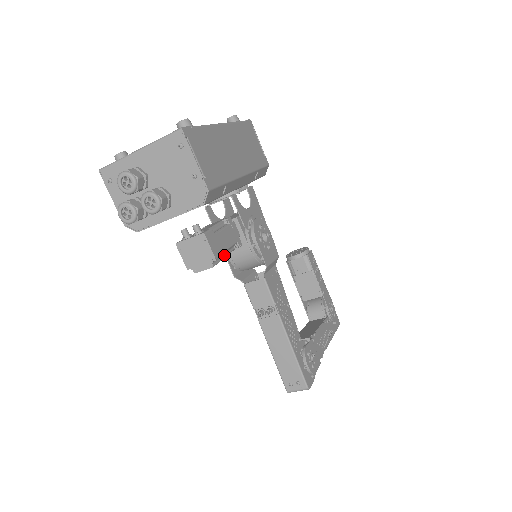
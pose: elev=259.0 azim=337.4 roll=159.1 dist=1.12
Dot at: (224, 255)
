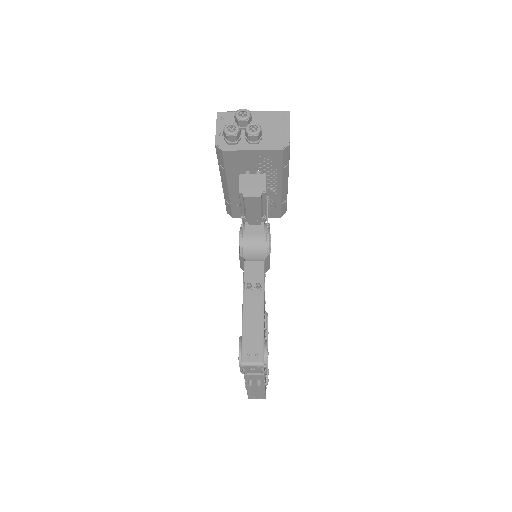
Dot at: (262, 207)
